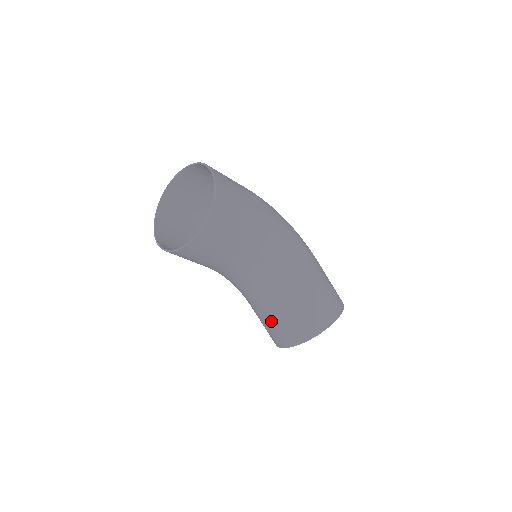
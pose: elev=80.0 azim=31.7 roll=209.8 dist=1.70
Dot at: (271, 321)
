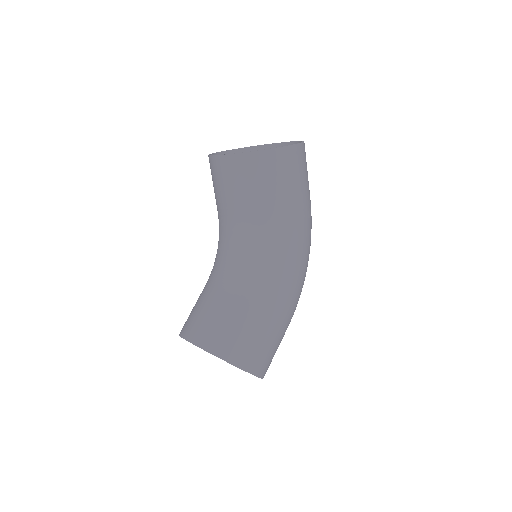
Dot at: (200, 303)
